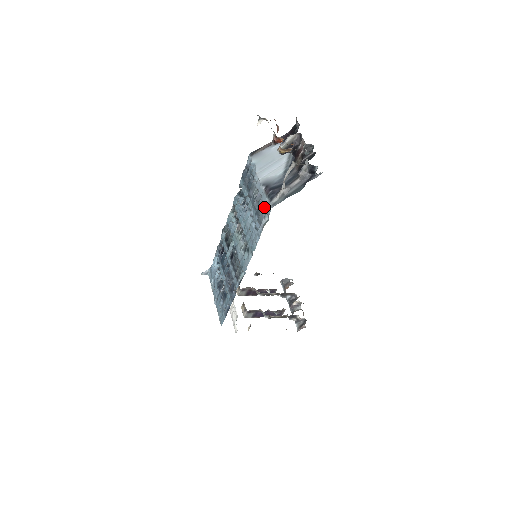
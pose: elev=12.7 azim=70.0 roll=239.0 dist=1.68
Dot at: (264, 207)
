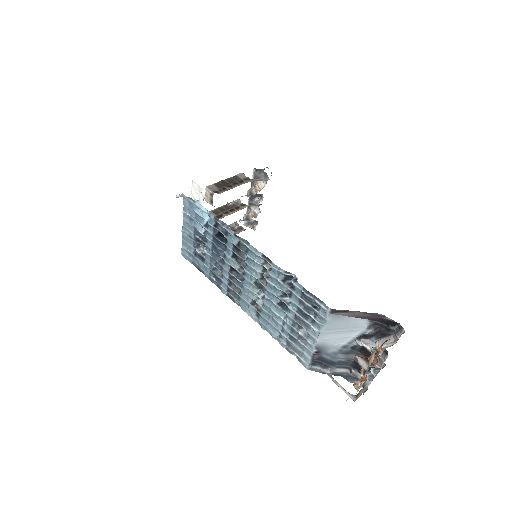
Dot at: (302, 353)
